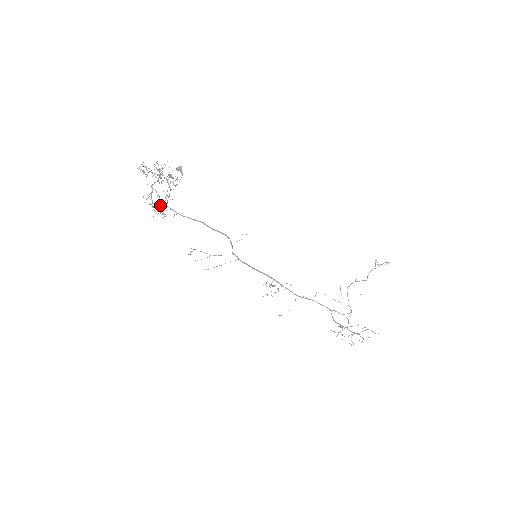
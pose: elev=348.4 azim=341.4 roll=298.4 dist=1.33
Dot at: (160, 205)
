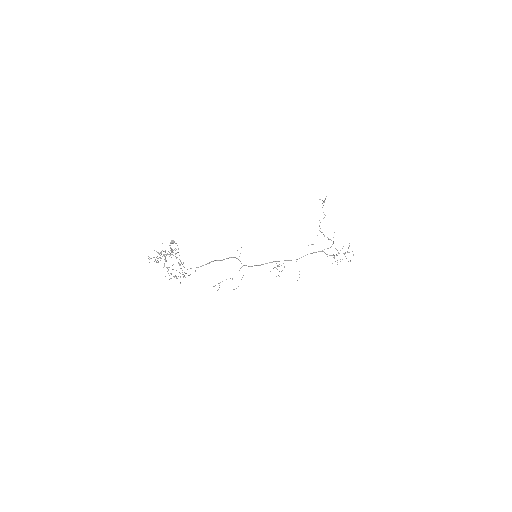
Dot at: occluded
